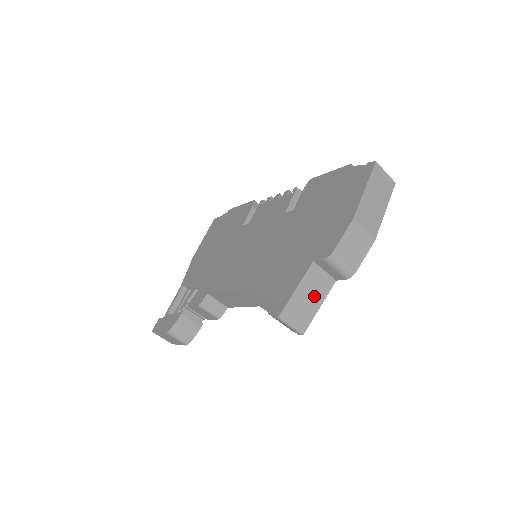
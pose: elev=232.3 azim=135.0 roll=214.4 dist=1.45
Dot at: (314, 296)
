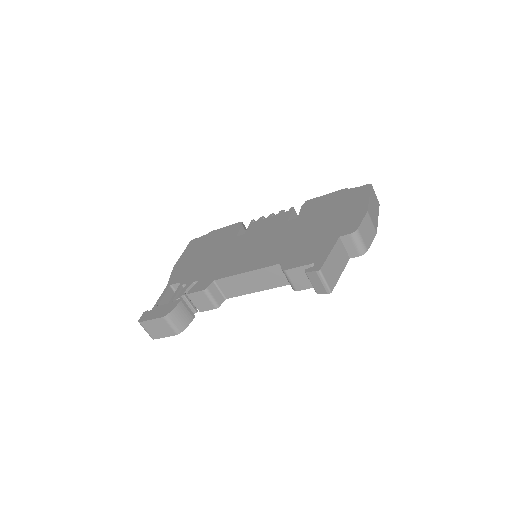
Dot at: (338, 264)
